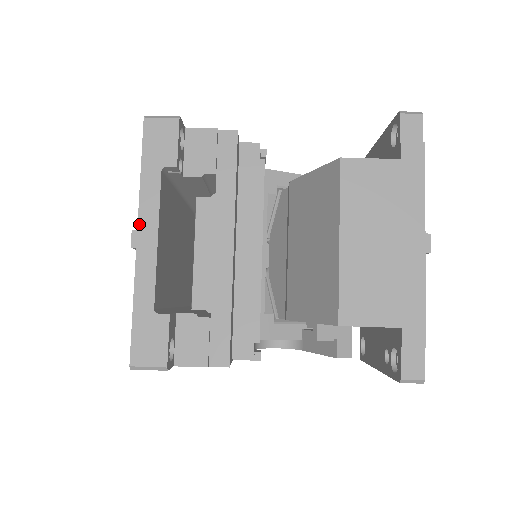
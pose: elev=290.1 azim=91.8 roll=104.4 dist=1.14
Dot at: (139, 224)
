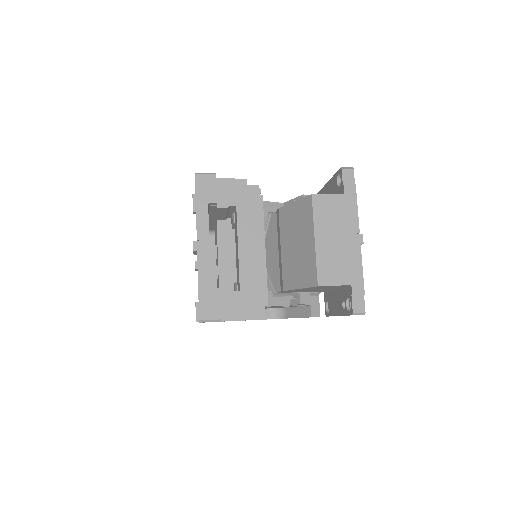
Dot at: (198, 237)
